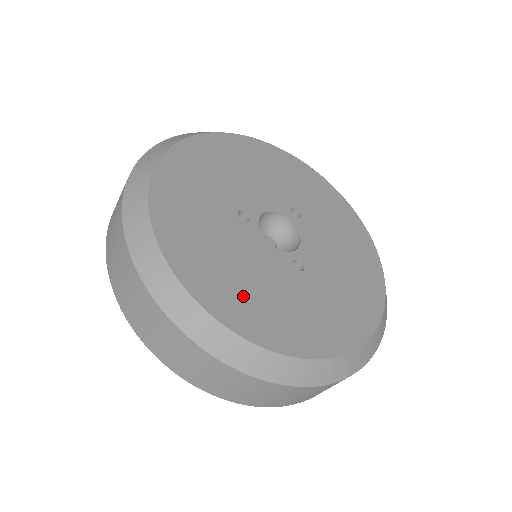
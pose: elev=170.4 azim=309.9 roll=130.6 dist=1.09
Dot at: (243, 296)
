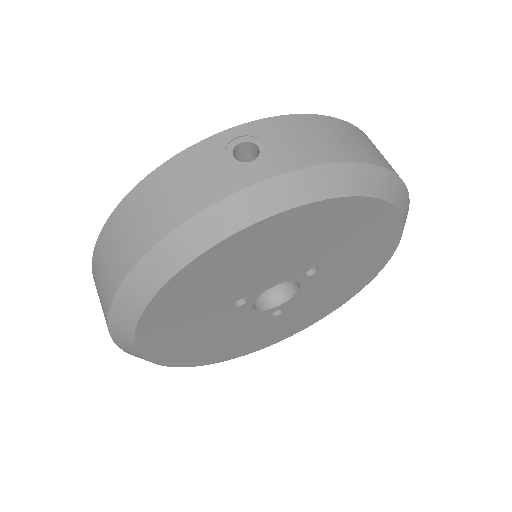
Dot at: (209, 350)
